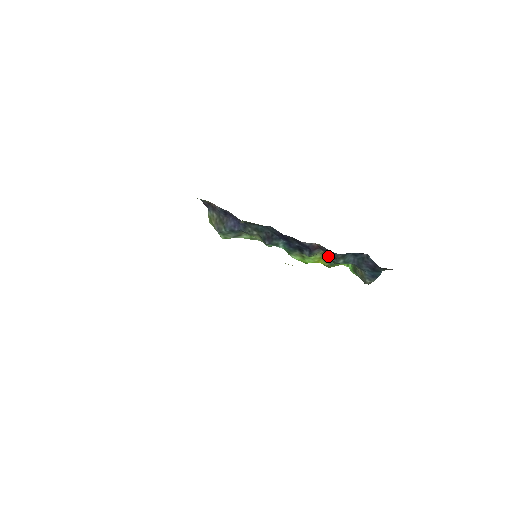
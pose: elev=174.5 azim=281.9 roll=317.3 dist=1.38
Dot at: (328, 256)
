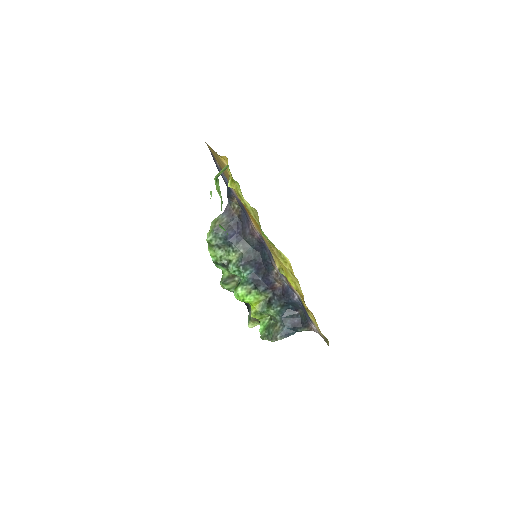
Dot at: (269, 301)
